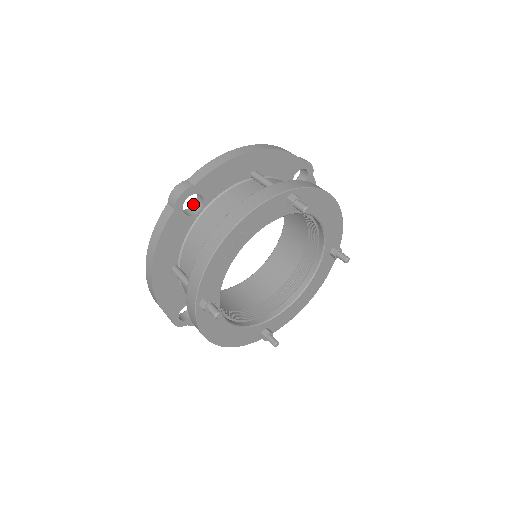
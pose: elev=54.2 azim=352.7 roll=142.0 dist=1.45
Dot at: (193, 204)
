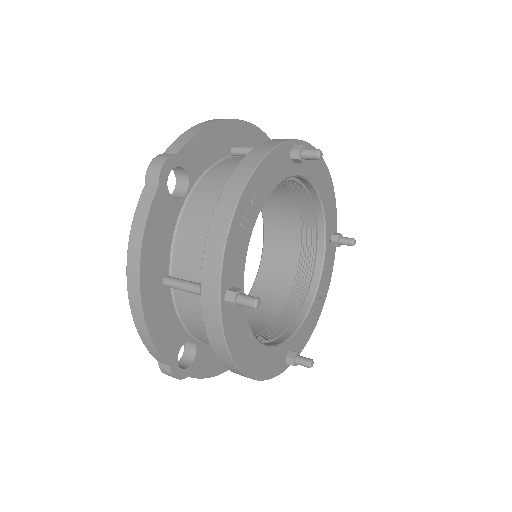
Dot at: (173, 191)
